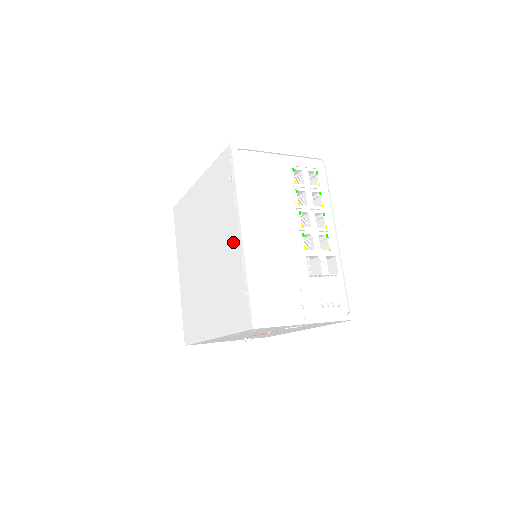
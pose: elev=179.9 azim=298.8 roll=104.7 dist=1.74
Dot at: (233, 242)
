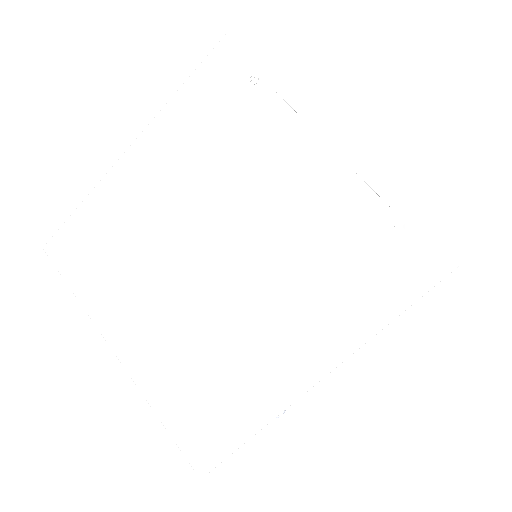
Dot at: (312, 169)
